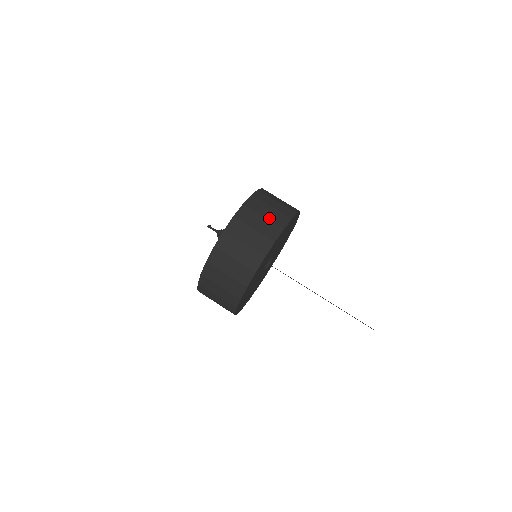
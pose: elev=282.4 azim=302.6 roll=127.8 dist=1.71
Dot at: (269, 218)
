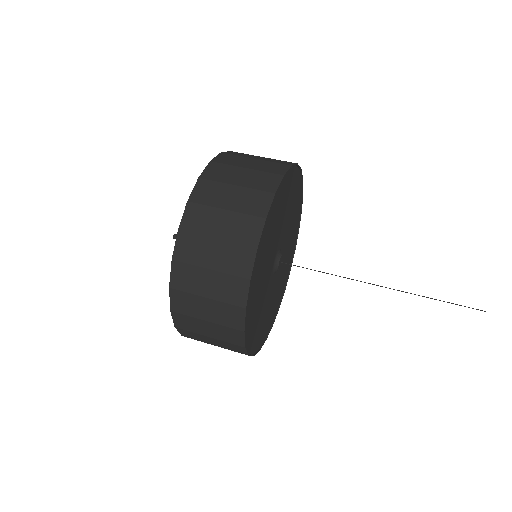
Dot at: (236, 209)
